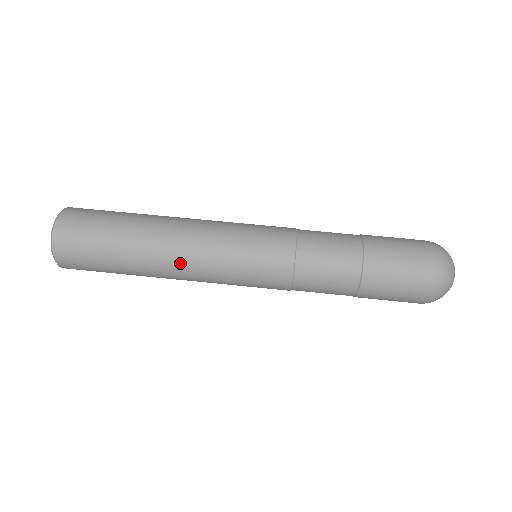
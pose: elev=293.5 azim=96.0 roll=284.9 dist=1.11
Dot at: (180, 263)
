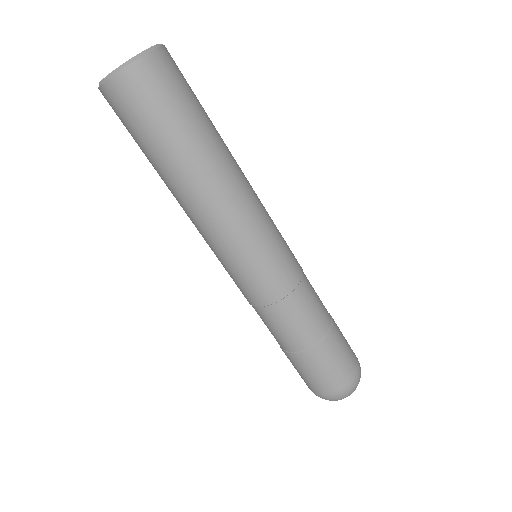
Dot at: (197, 215)
